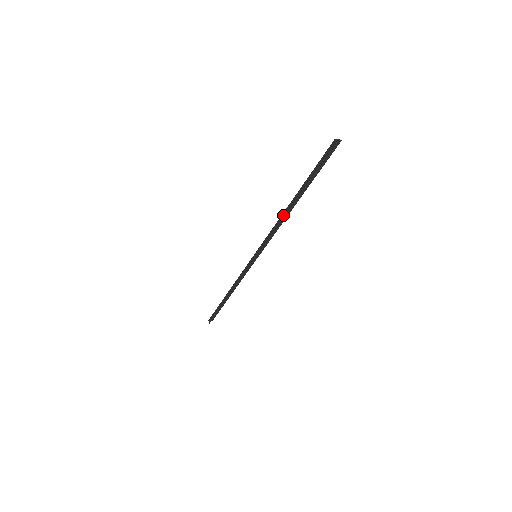
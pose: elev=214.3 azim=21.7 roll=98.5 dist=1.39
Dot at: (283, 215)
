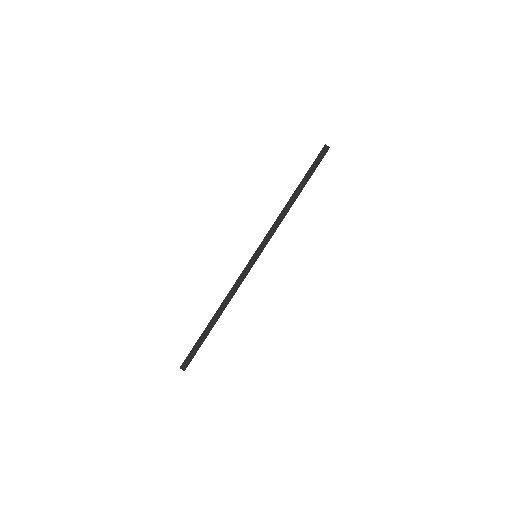
Dot at: (286, 207)
